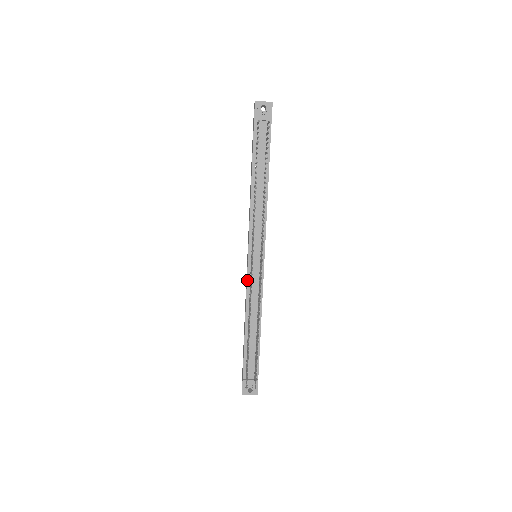
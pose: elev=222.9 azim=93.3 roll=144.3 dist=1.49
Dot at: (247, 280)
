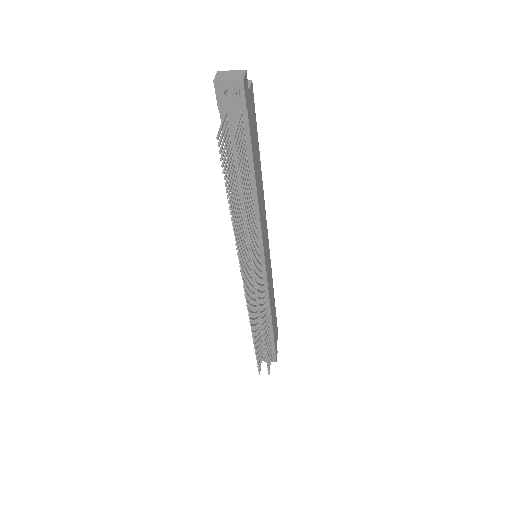
Dot at: occluded
